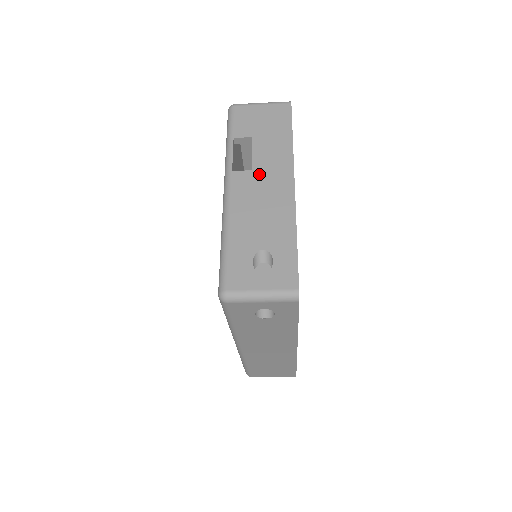
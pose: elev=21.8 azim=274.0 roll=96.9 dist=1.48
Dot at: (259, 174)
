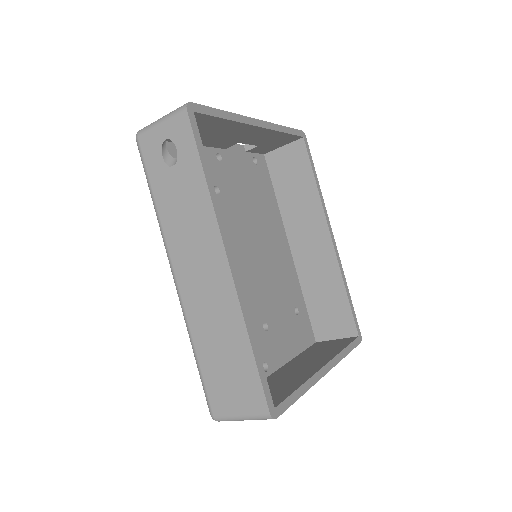
Dot at: occluded
